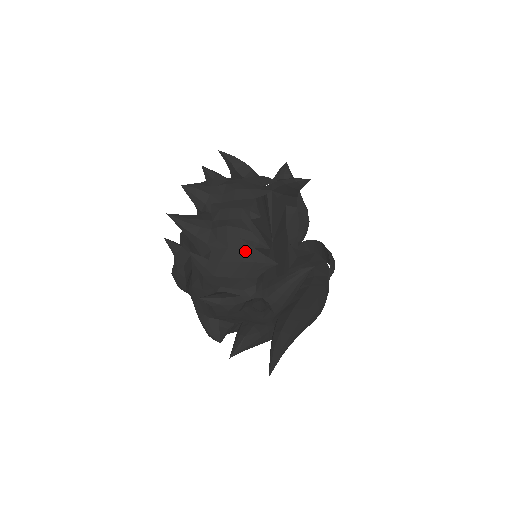
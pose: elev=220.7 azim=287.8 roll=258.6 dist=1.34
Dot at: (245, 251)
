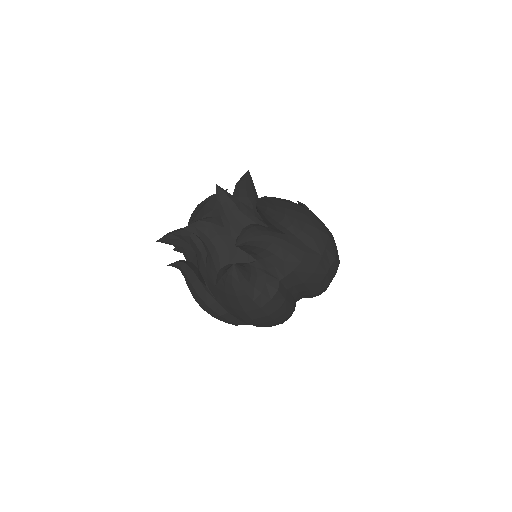
Dot at: (205, 203)
